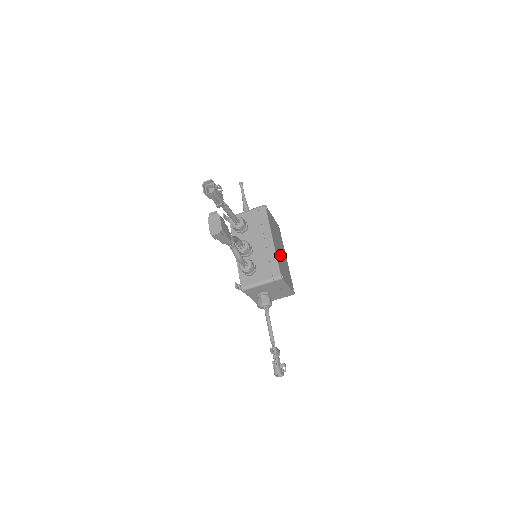
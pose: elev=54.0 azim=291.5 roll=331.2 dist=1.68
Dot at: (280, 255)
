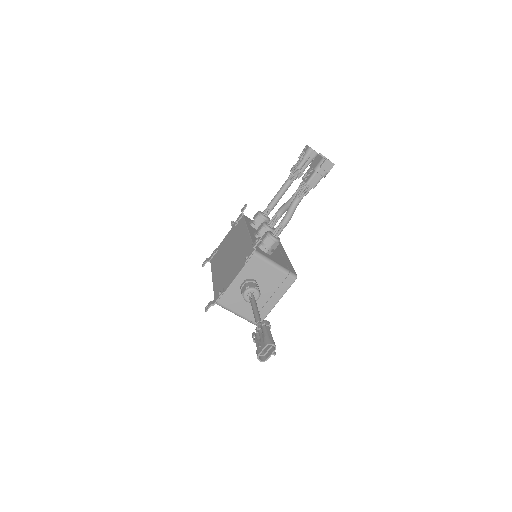
Dot at: occluded
